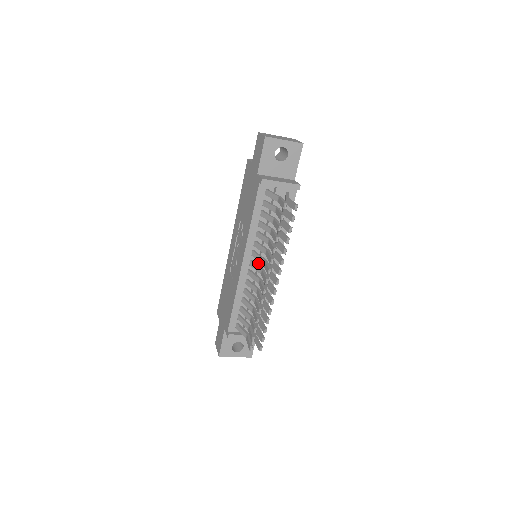
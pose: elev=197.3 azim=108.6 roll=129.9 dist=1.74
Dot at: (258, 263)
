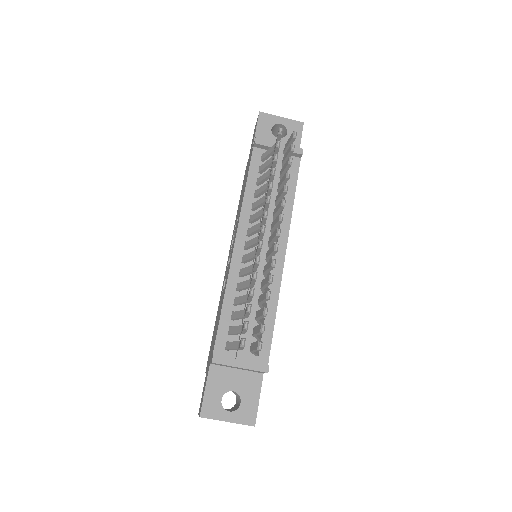
Dot at: occluded
